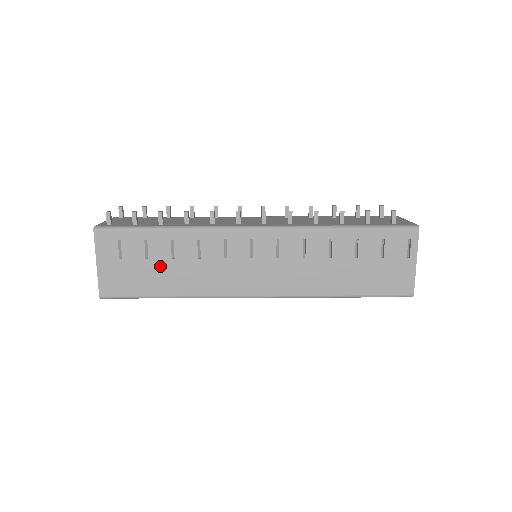
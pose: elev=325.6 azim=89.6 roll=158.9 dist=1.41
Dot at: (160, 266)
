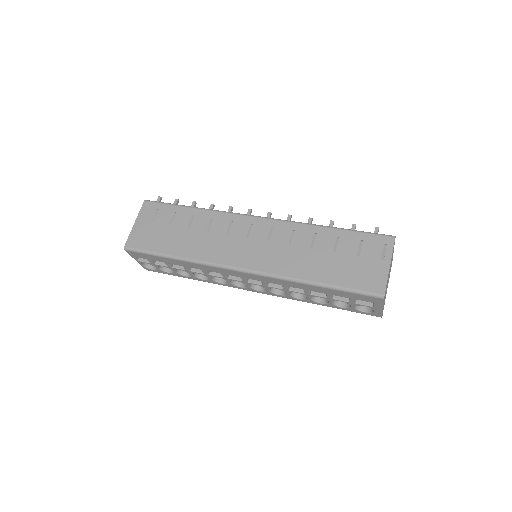
Dot at: (177, 232)
